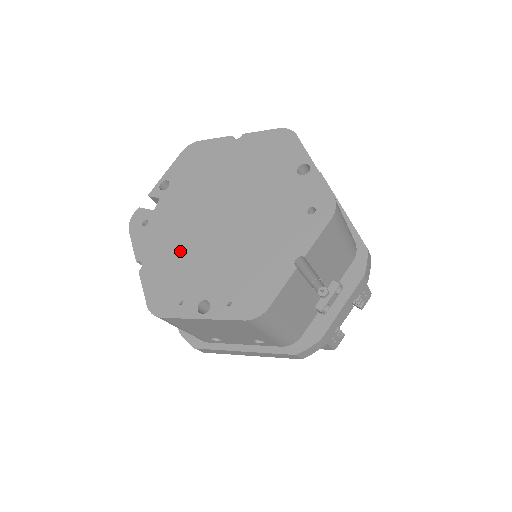
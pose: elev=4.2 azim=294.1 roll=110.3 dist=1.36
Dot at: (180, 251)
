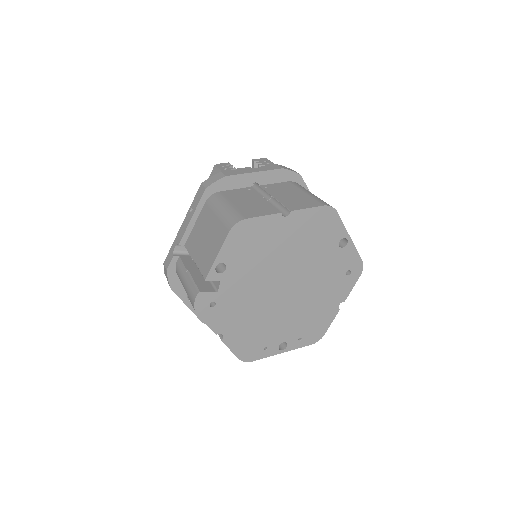
Dot at: (255, 319)
